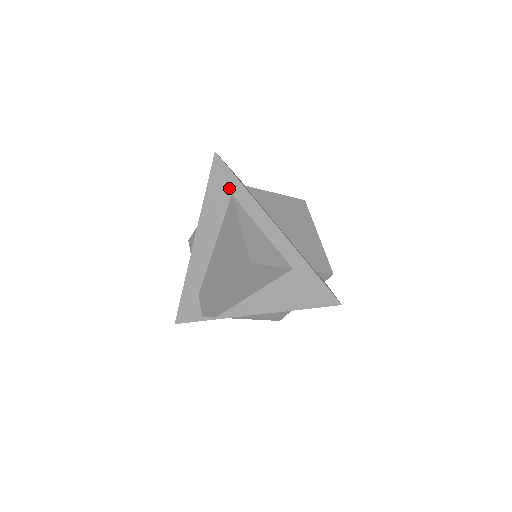
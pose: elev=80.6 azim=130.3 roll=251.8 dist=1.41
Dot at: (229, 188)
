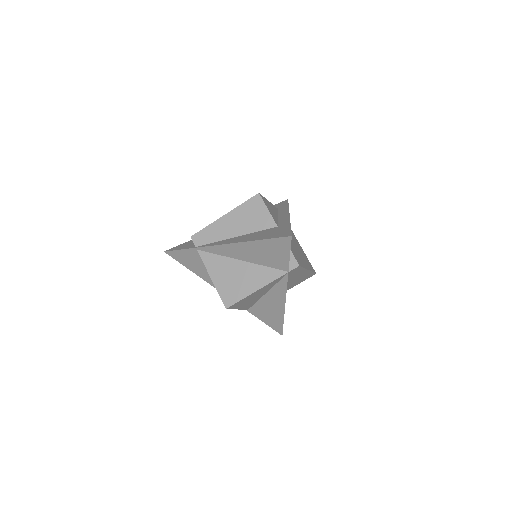
Dot at: (279, 207)
